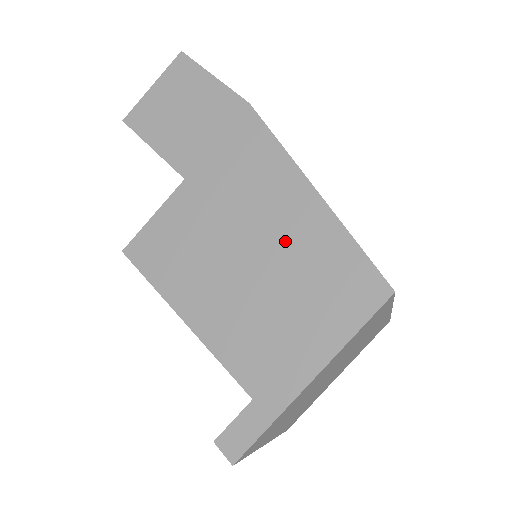
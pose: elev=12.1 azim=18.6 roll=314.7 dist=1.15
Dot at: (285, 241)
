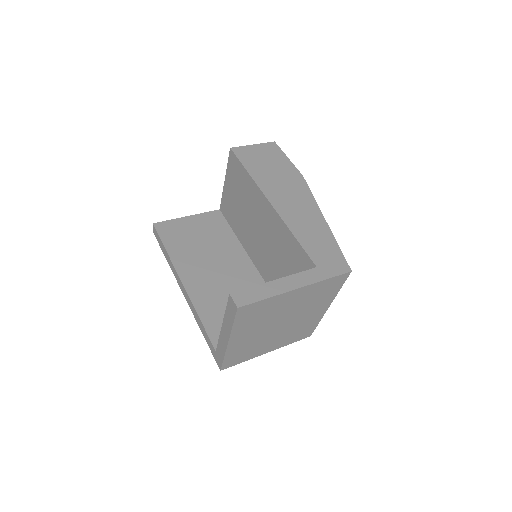
Dot at: (303, 231)
